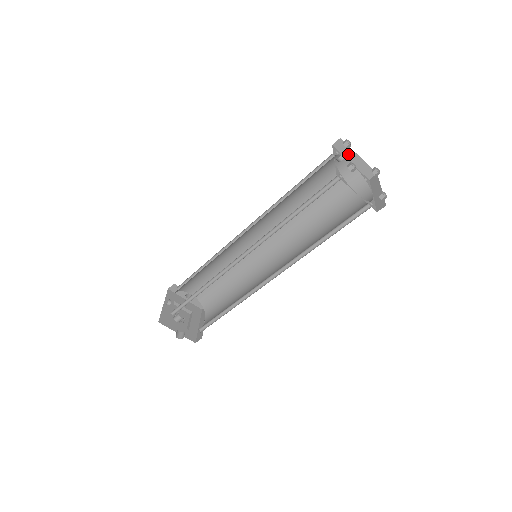
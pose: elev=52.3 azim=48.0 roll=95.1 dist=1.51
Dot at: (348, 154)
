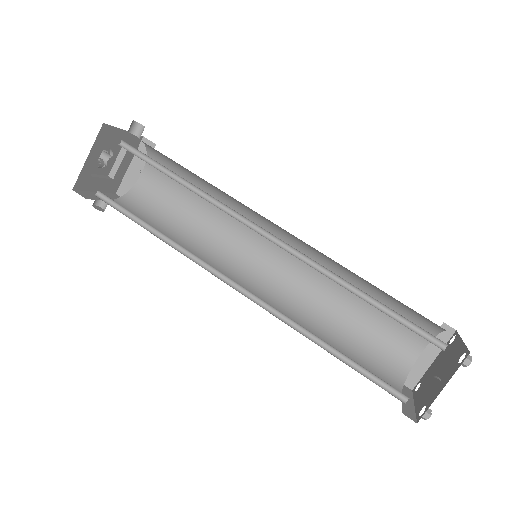
Dot at: occluded
